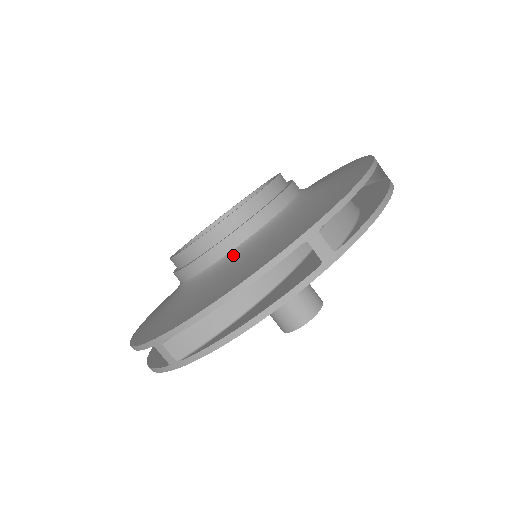
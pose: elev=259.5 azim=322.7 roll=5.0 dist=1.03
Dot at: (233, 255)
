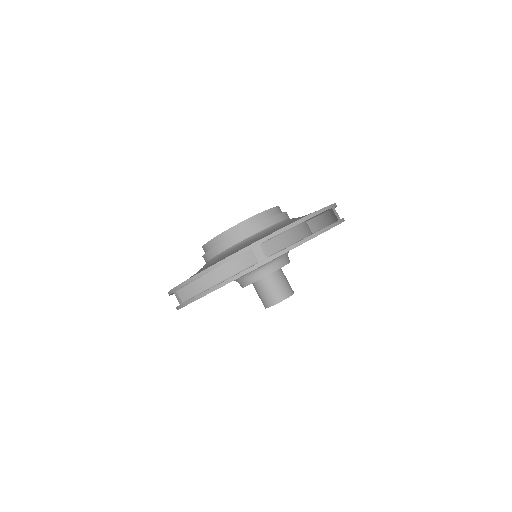
Dot at: (227, 251)
